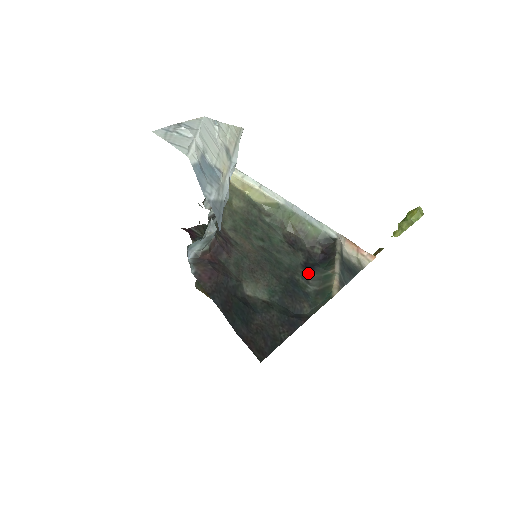
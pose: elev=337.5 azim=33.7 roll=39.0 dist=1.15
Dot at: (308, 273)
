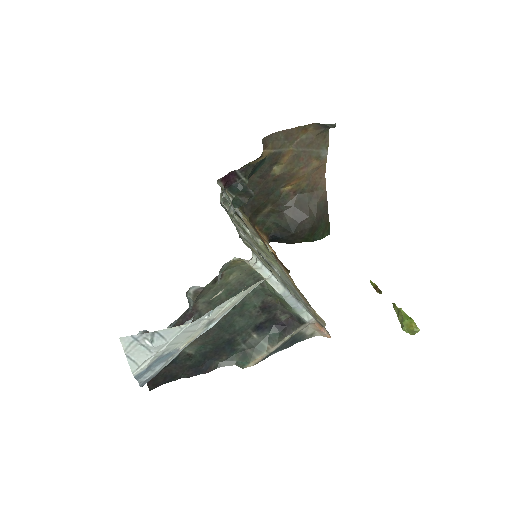
Dot at: (253, 334)
